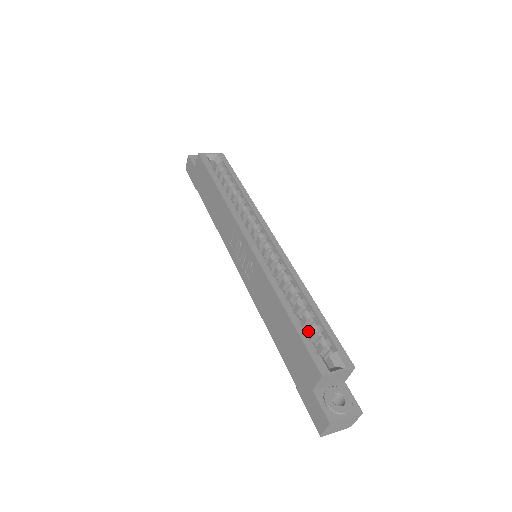
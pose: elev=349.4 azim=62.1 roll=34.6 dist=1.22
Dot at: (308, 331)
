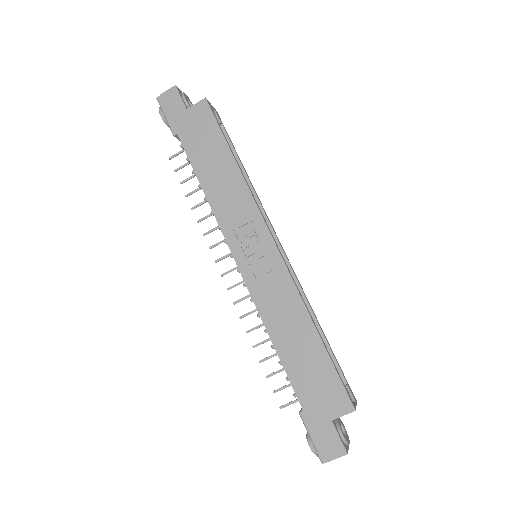
Dot at: occluded
